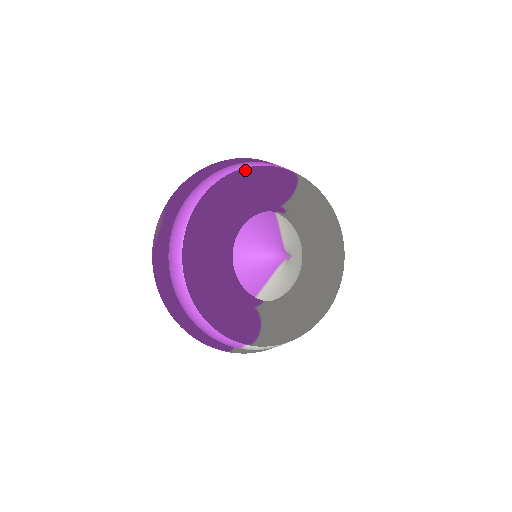
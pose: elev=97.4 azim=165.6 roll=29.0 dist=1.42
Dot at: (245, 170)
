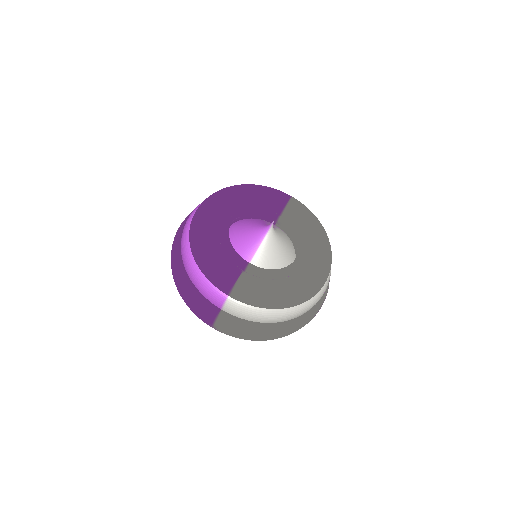
Dot at: occluded
